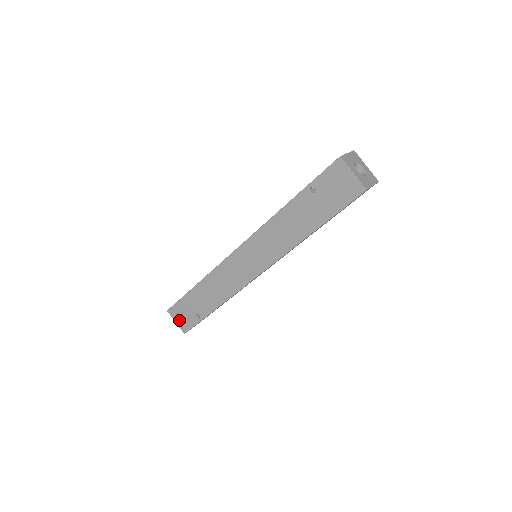
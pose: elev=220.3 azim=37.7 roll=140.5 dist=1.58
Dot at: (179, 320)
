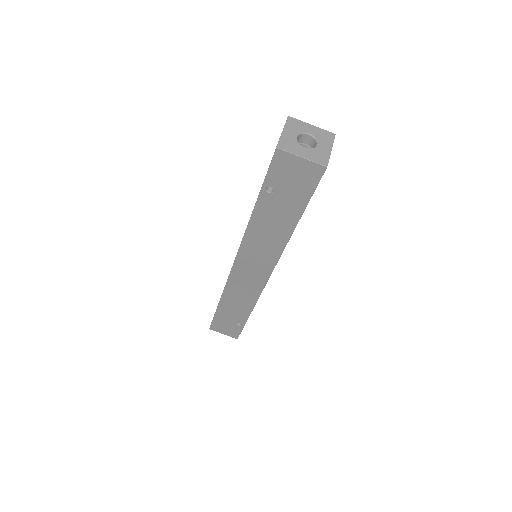
Dot at: (225, 332)
